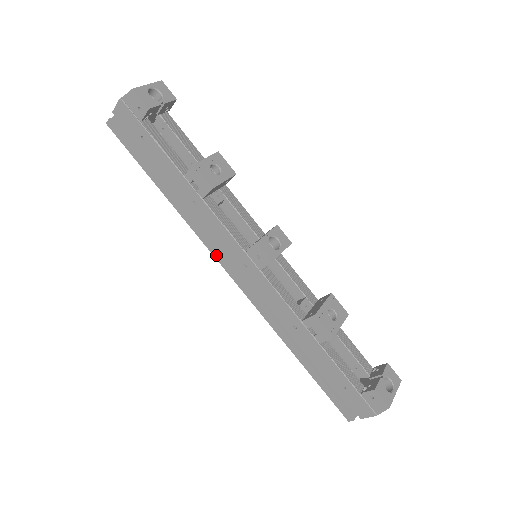
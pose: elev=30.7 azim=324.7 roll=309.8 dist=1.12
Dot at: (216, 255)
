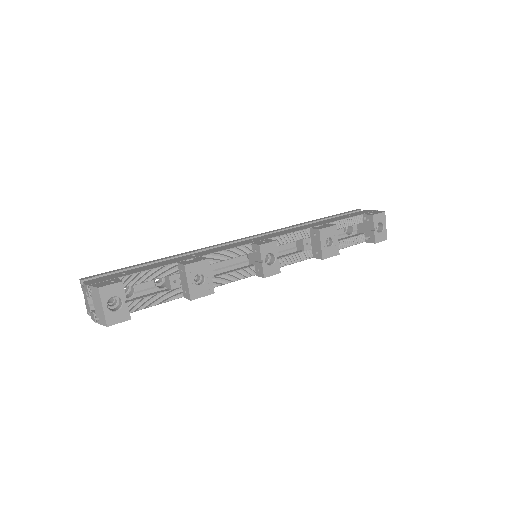
Dot at: occluded
